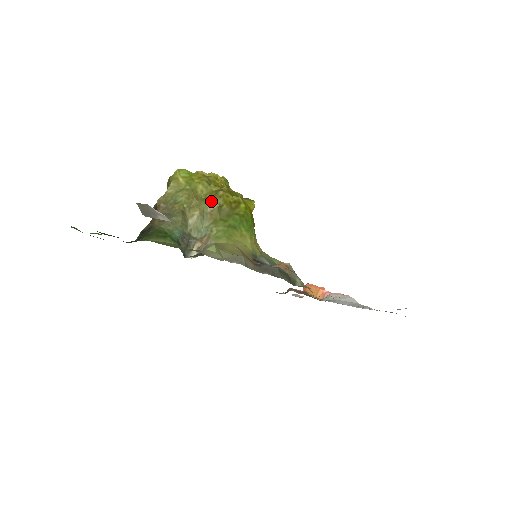
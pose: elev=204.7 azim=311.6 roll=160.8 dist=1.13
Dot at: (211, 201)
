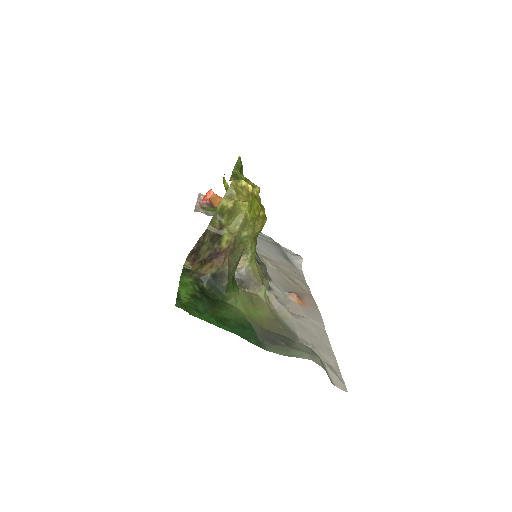
Dot at: (259, 231)
